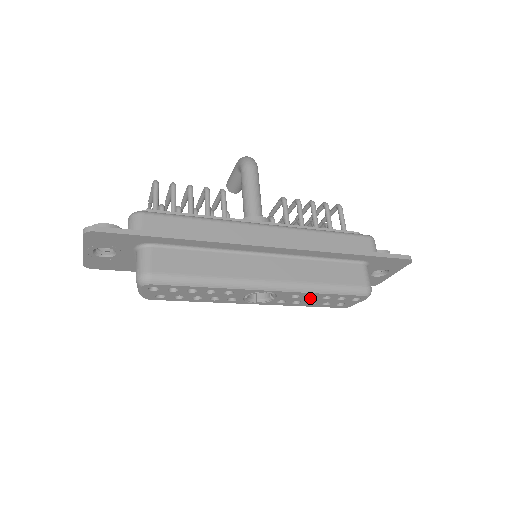
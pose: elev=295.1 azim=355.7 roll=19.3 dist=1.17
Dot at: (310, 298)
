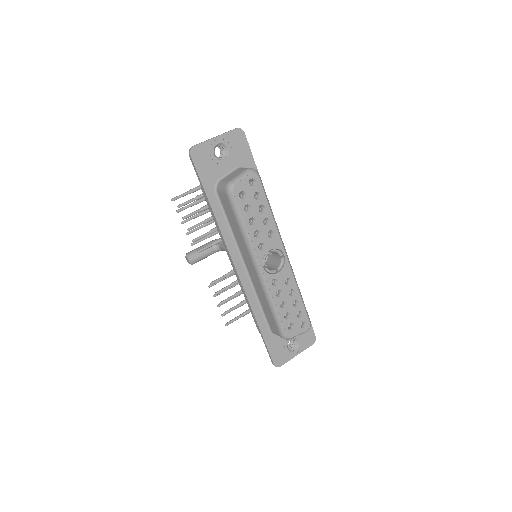
Dot at: (289, 295)
